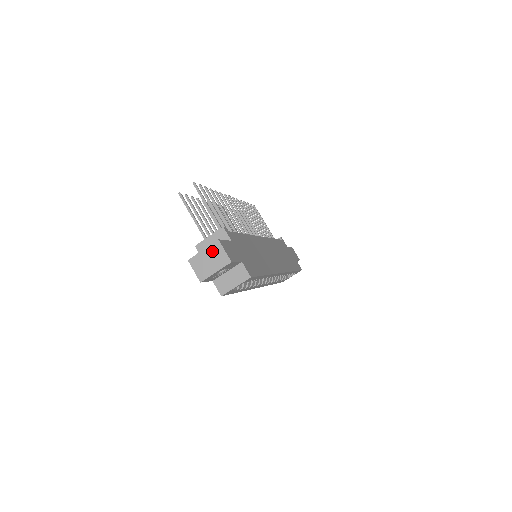
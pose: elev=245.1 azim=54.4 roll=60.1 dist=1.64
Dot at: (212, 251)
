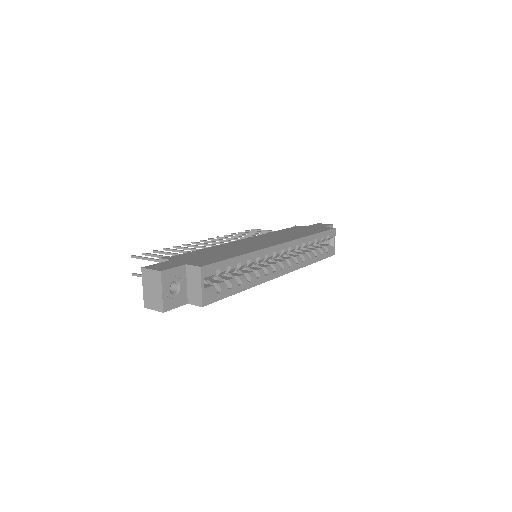
Dot at: (146, 281)
